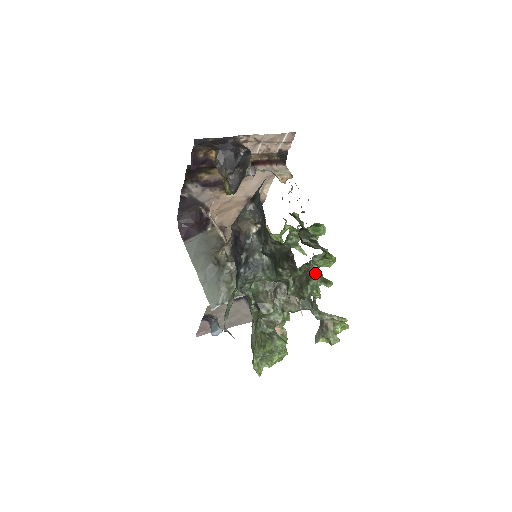
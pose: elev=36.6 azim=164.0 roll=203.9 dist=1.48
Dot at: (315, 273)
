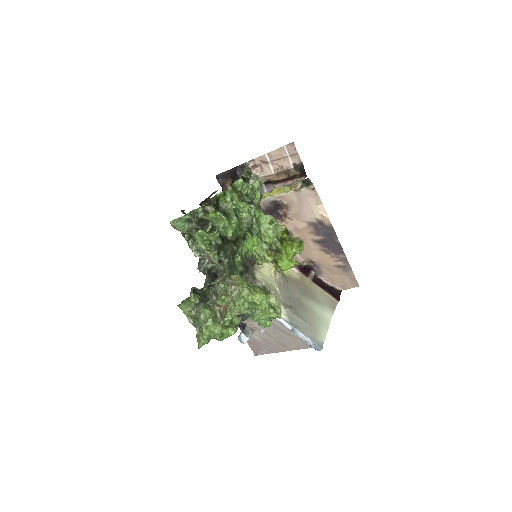
Dot at: (206, 231)
